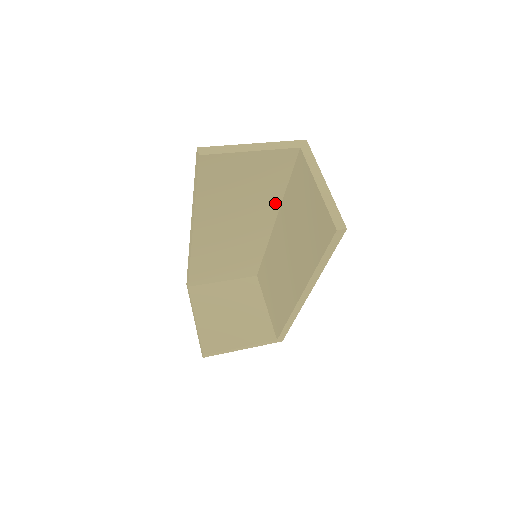
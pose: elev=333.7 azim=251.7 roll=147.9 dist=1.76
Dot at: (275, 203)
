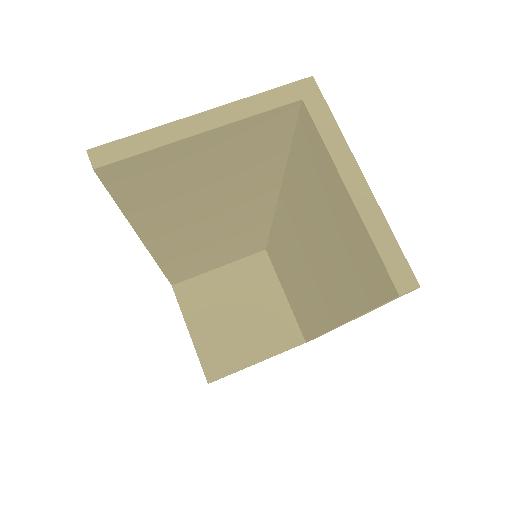
Dot at: (272, 181)
